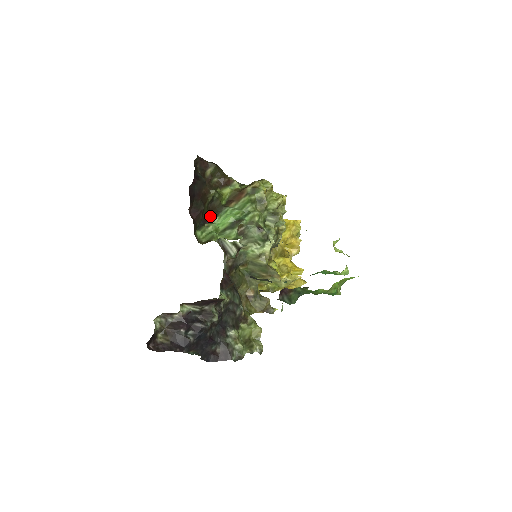
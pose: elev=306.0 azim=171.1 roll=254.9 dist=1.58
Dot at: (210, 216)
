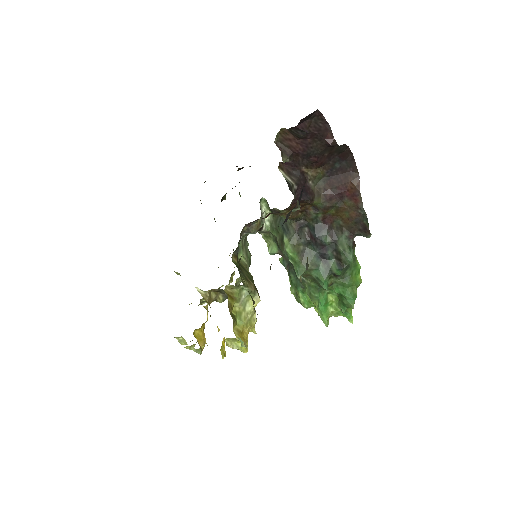
Dot at: occluded
